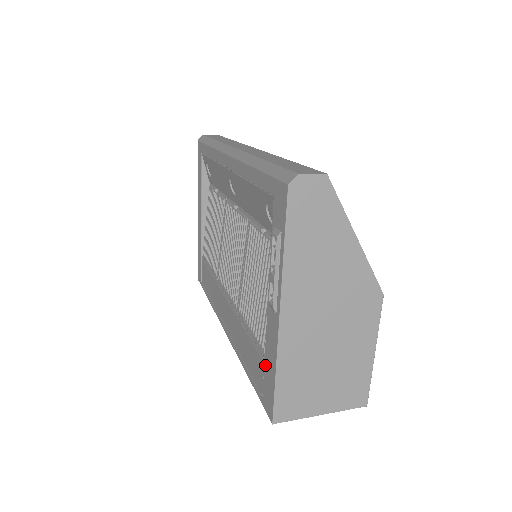
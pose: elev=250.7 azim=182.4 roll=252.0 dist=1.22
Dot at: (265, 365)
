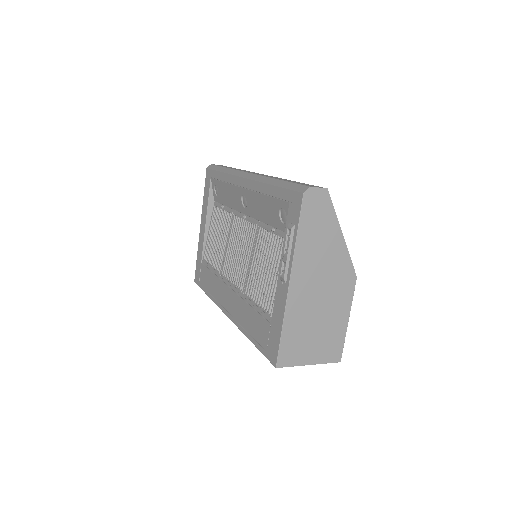
Dot at: (272, 325)
